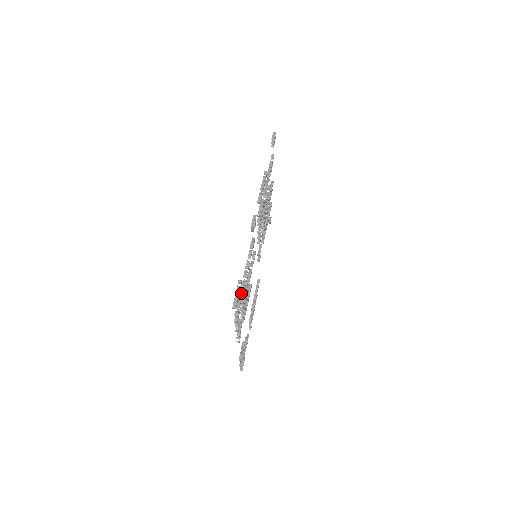
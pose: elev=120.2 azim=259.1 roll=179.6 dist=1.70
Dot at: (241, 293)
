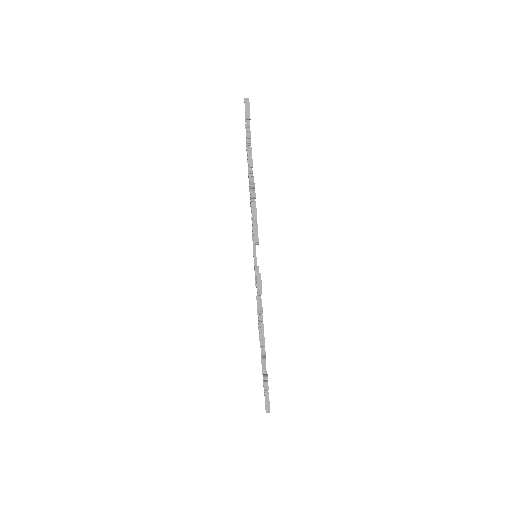
Dot at: (264, 365)
